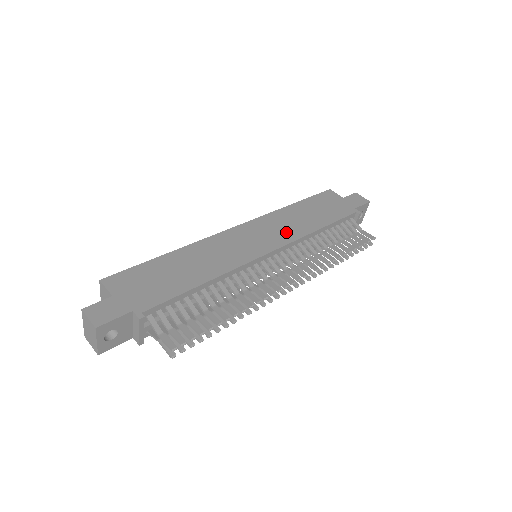
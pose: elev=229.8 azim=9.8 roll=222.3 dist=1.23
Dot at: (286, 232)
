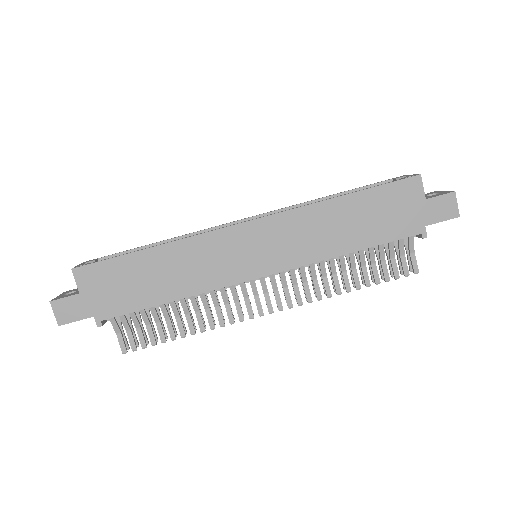
Dot at: (301, 249)
